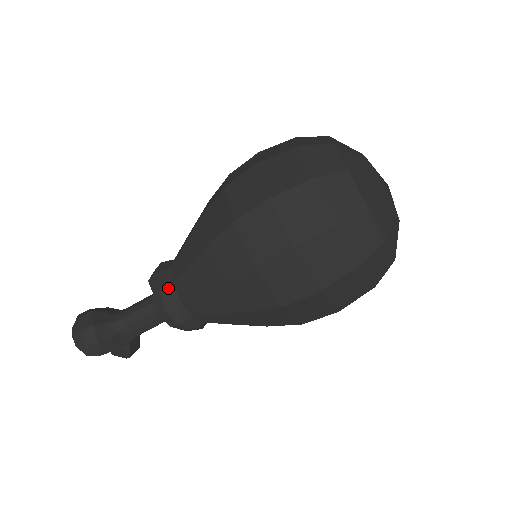
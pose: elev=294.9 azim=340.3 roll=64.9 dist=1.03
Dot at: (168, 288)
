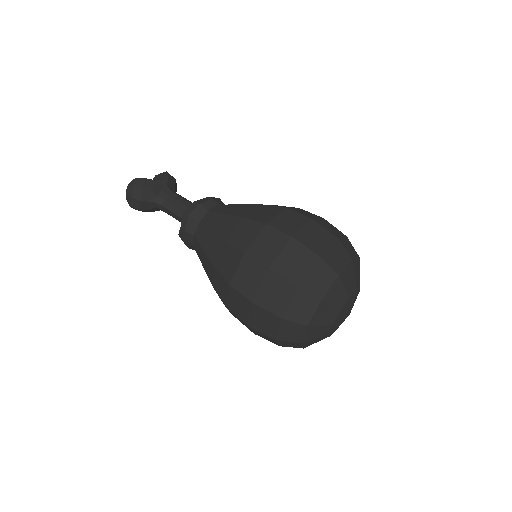
Dot at: (190, 235)
